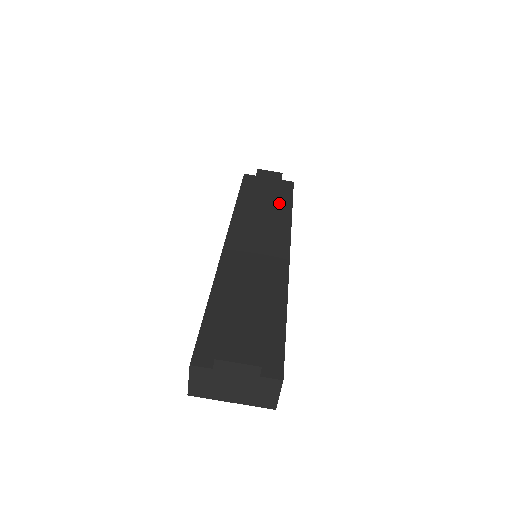
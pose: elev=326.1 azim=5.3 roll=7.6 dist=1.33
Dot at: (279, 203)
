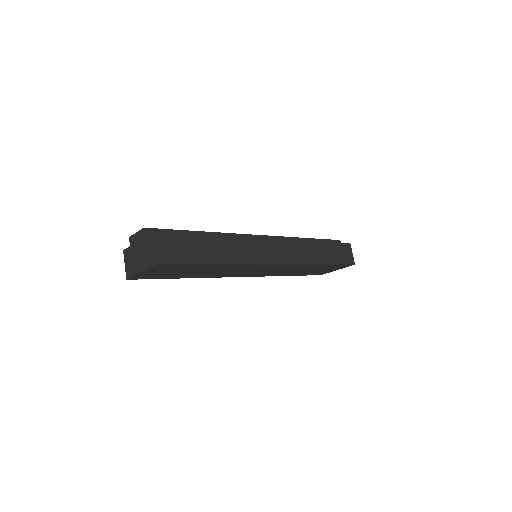
Dot at: occluded
